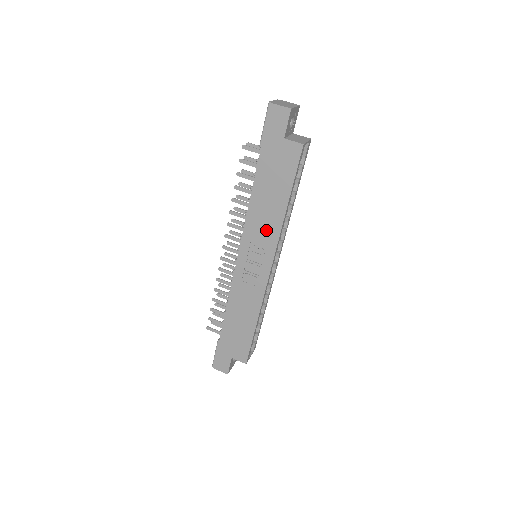
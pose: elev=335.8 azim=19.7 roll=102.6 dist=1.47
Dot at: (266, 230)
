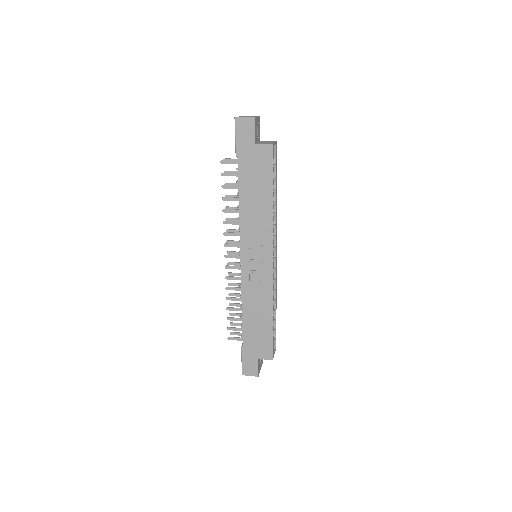
Dot at: (260, 227)
